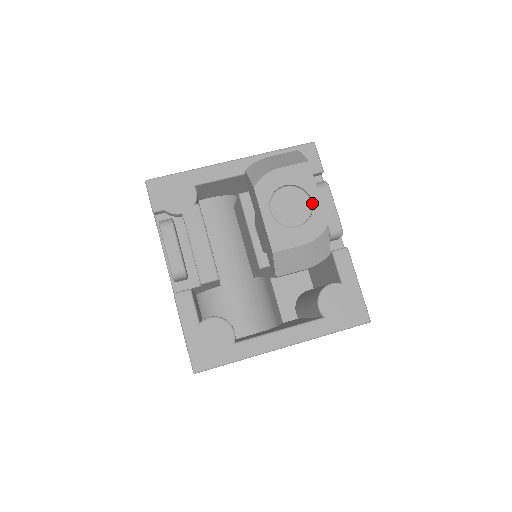
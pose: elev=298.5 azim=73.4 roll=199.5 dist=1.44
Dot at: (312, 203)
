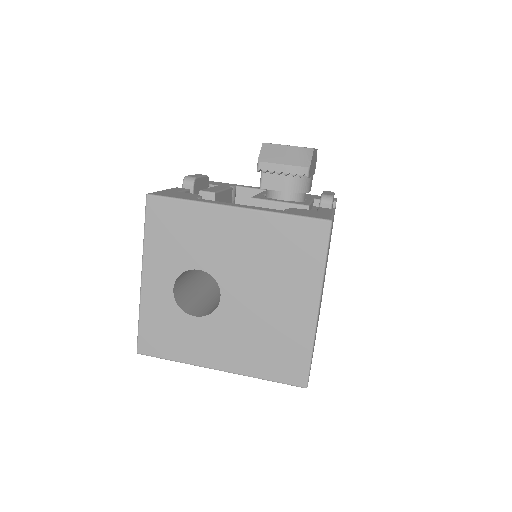
Dot at: occluded
